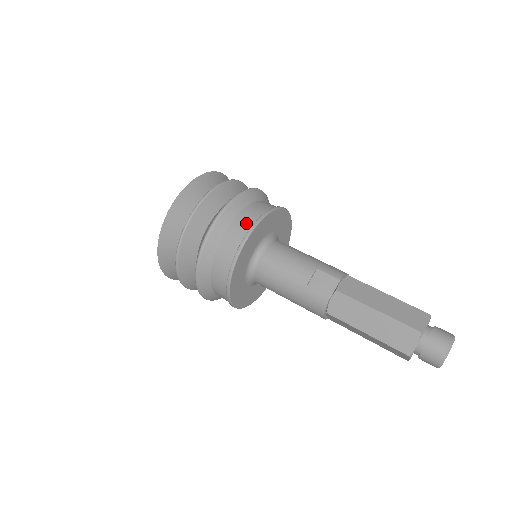
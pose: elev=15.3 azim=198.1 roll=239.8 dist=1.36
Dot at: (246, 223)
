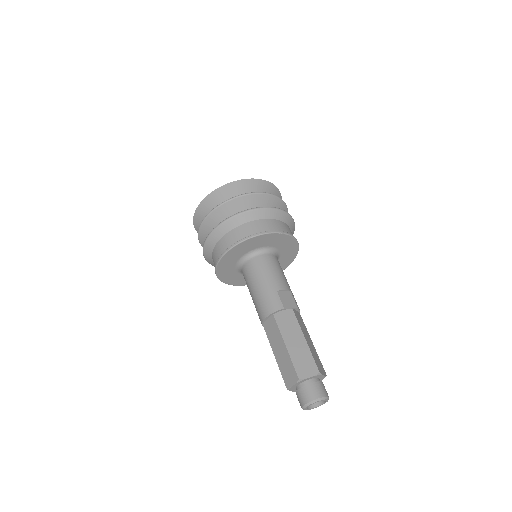
Dot at: (284, 229)
